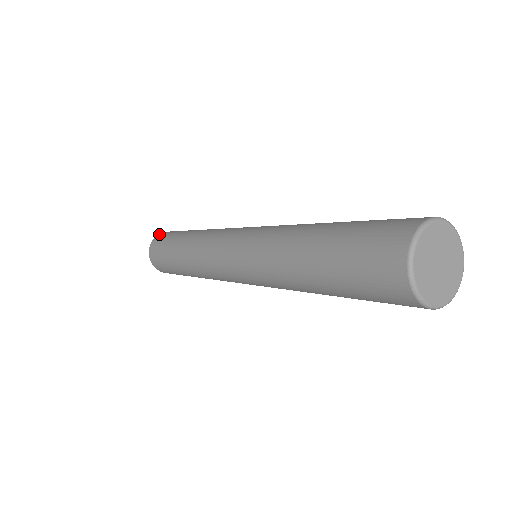
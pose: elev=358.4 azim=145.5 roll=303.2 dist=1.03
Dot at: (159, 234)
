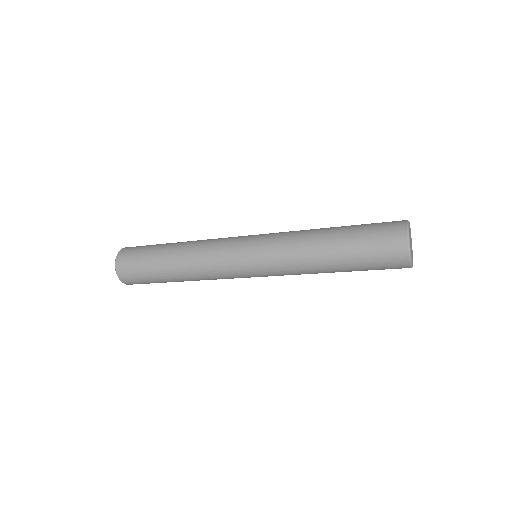
Dot at: occluded
